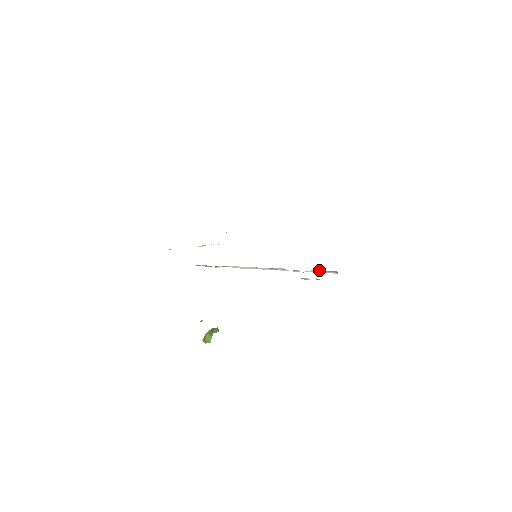
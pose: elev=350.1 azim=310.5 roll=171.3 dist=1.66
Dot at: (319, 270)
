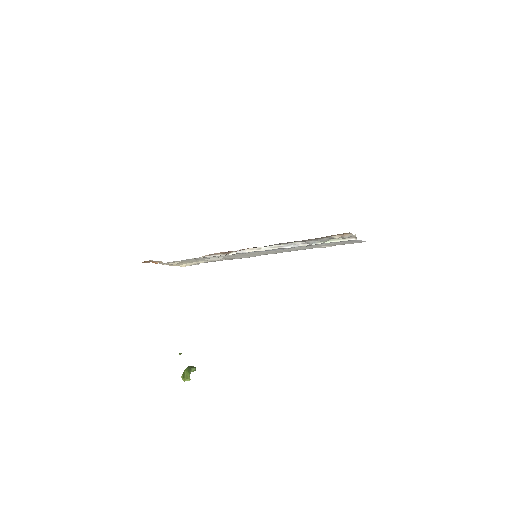
Dot at: occluded
